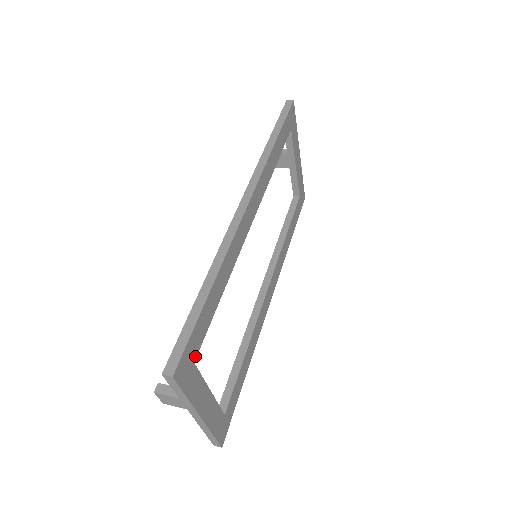
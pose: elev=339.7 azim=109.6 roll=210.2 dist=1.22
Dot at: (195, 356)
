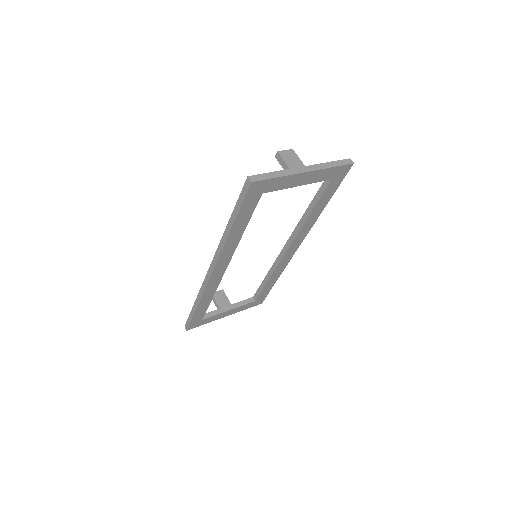
Dot at: (201, 319)
